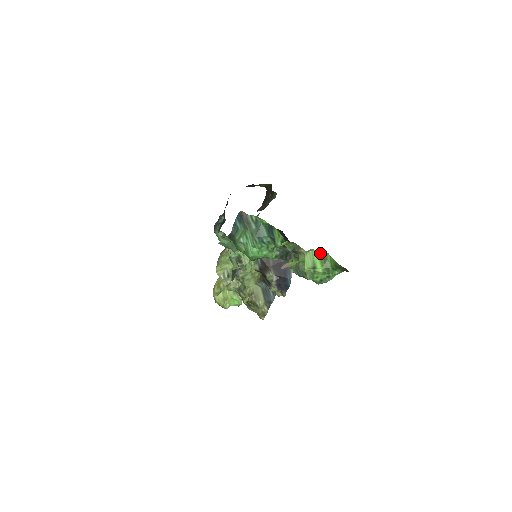
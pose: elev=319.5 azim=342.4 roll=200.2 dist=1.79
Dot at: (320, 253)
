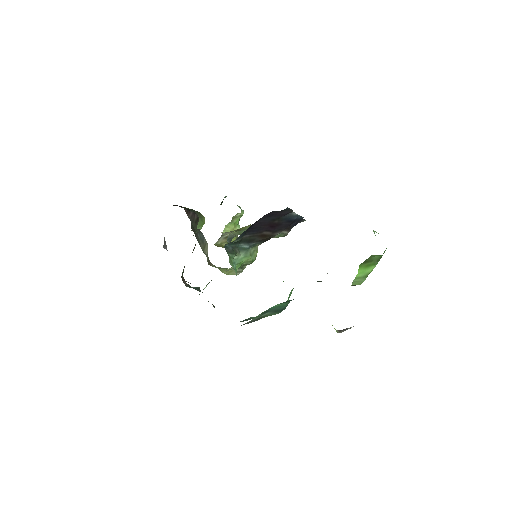
Dot at: (361, 267)
